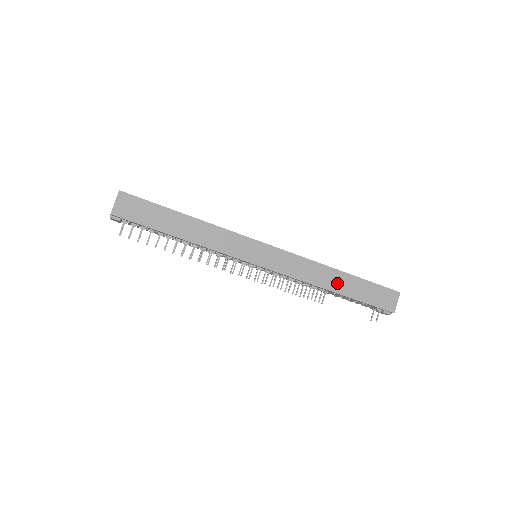
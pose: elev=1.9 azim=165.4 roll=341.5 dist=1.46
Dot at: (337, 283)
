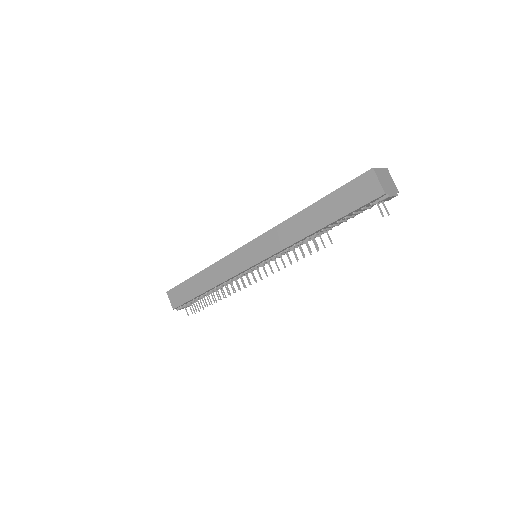
Dot at: (311, 222)
